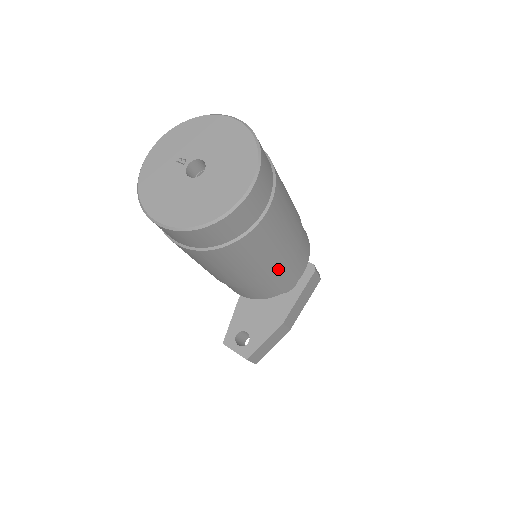
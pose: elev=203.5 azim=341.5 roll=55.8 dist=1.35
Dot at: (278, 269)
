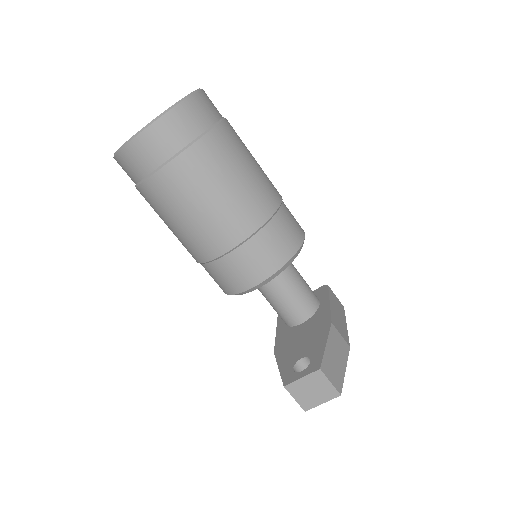
Dot at: (271, 197)
